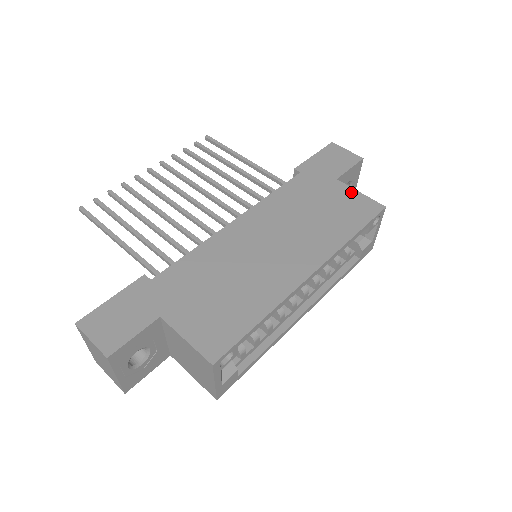
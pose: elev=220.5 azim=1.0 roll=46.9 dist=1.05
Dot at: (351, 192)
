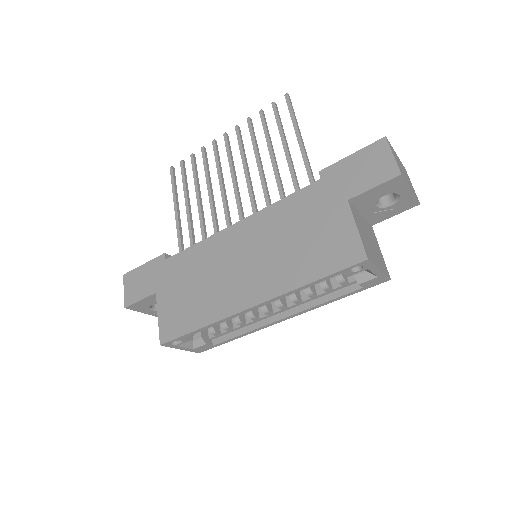
Dot at: (348, 224)
